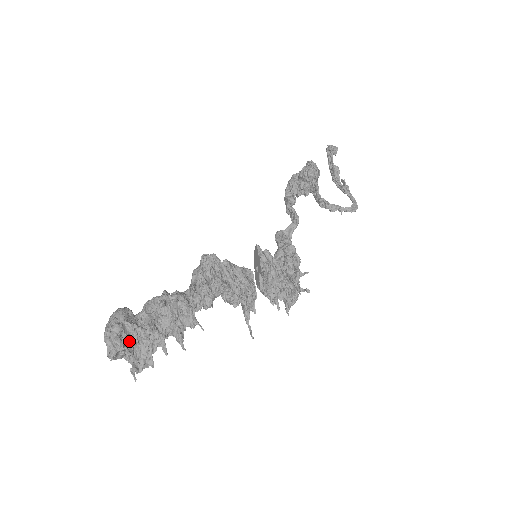
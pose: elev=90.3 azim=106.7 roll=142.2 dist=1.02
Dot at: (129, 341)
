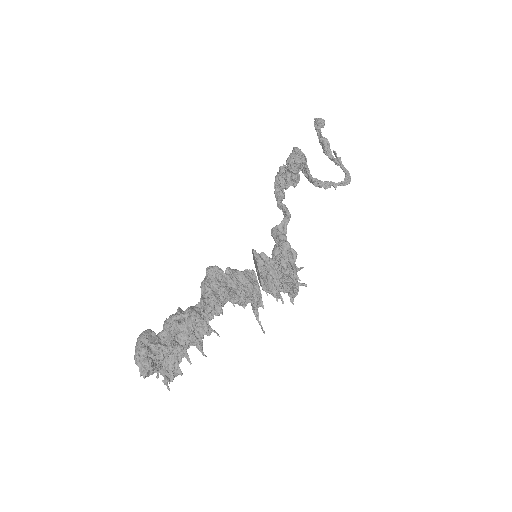
Dot at: (156, 359)
